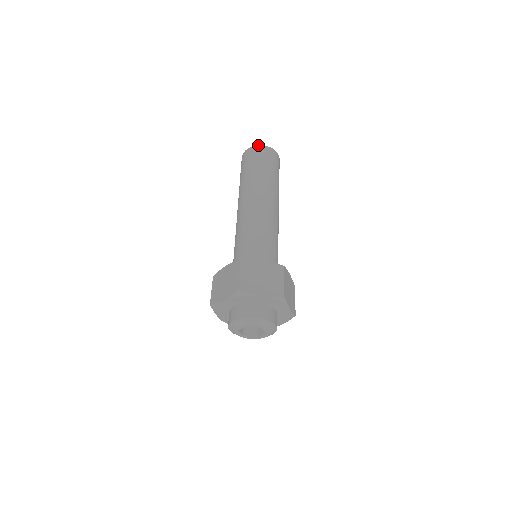
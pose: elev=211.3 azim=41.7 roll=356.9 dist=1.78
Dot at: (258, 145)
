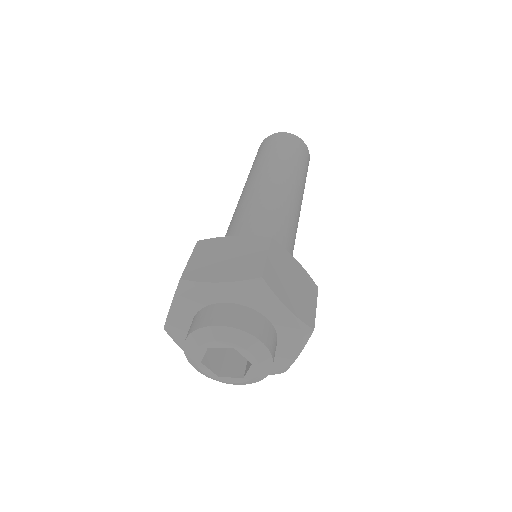
Dot at: occluded
